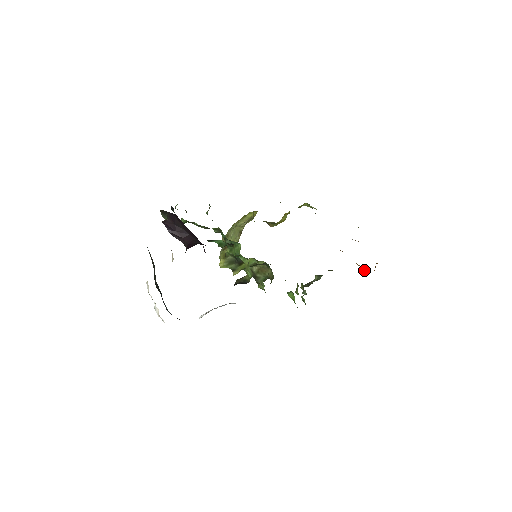
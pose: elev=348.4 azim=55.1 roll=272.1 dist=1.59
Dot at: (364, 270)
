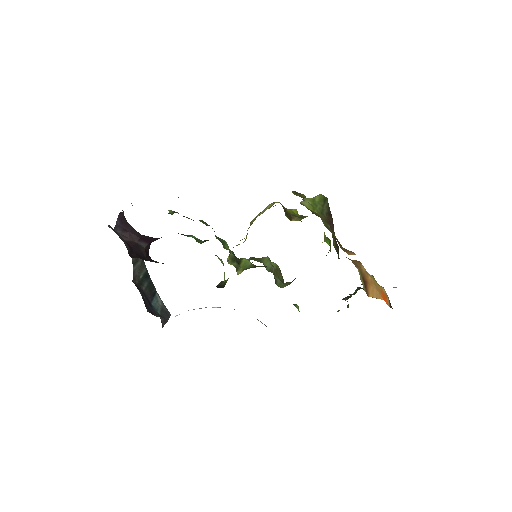
Dot at: (367, 294)
